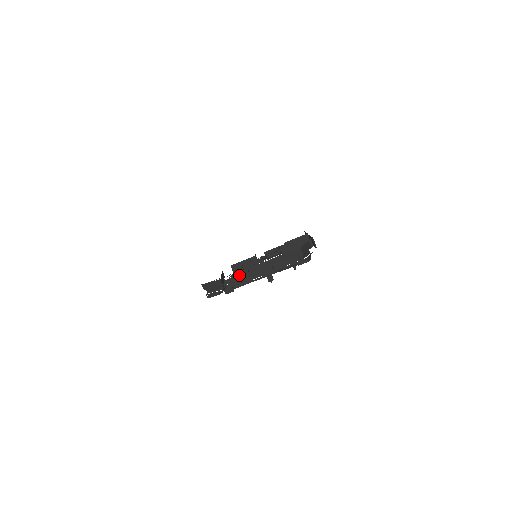
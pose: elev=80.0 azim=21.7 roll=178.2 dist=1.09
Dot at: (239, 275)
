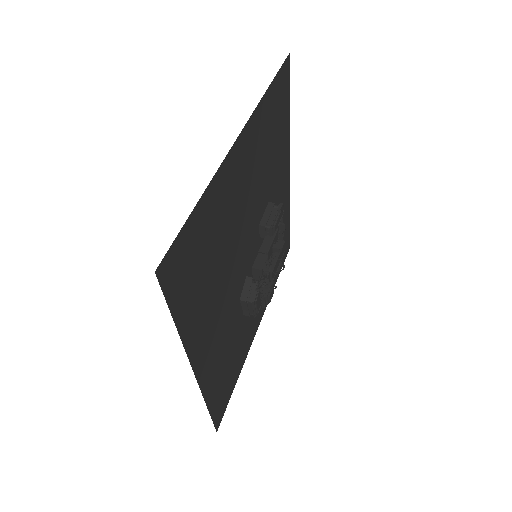
Dot at: (261, 282)
